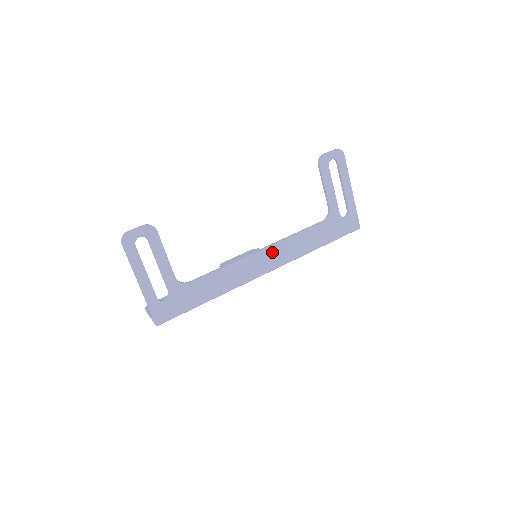
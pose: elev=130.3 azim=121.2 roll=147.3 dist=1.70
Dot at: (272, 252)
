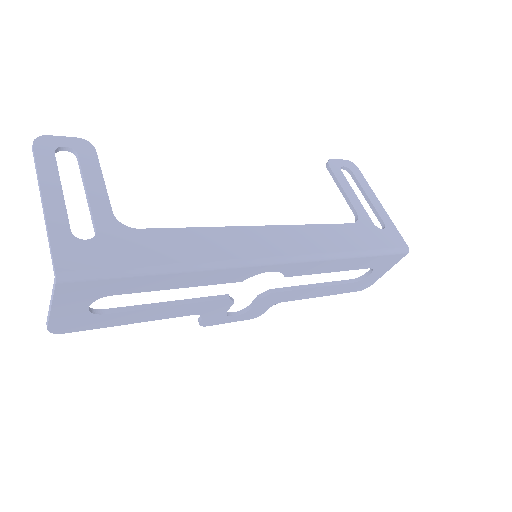
Dot at: (281, 234)
